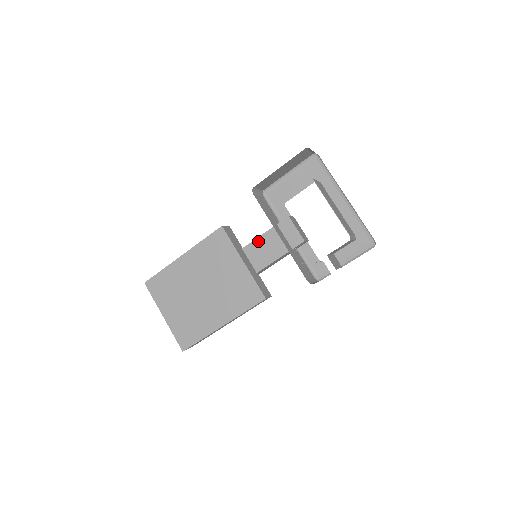
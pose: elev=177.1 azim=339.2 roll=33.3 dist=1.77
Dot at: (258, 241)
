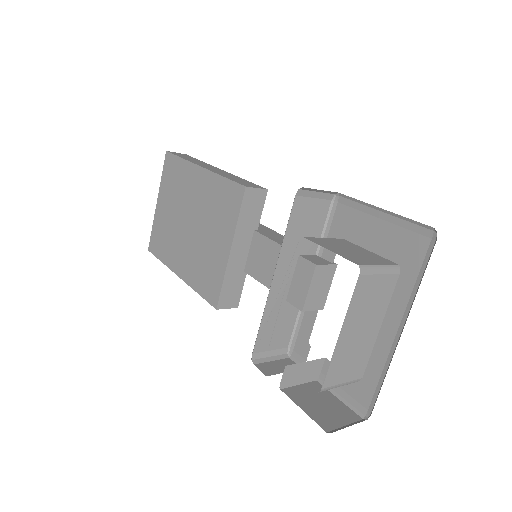
Dot at: (271, 245)
